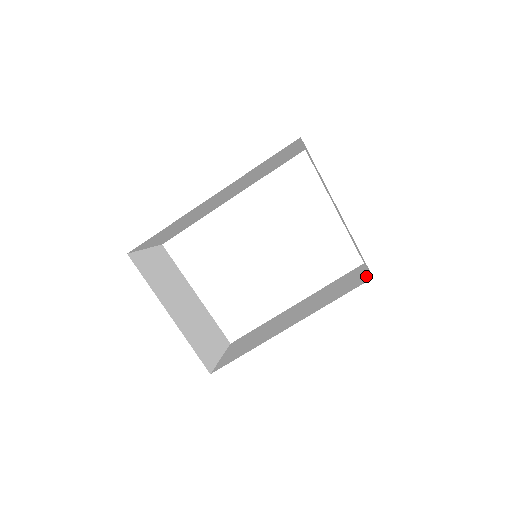
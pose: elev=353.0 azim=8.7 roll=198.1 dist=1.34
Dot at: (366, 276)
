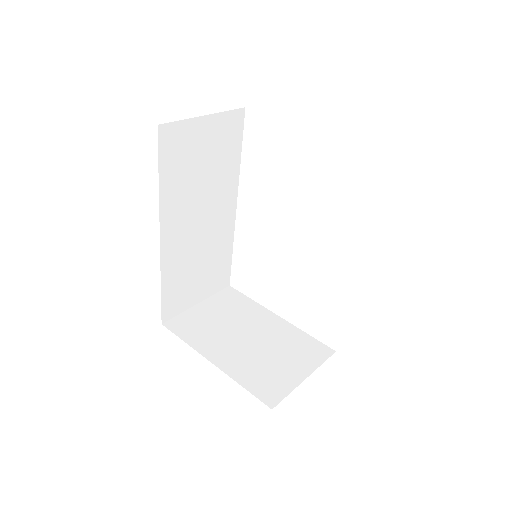
Dot at: occluded
